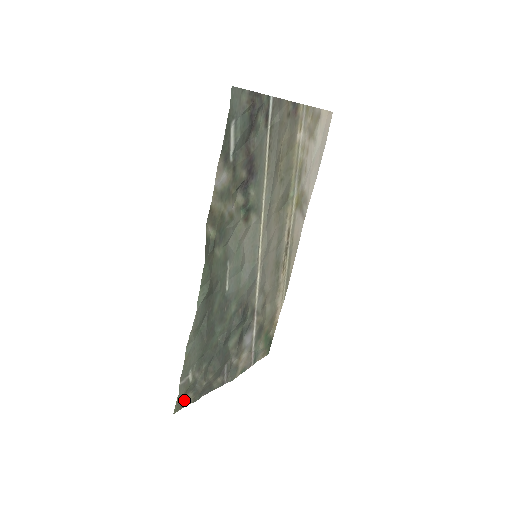
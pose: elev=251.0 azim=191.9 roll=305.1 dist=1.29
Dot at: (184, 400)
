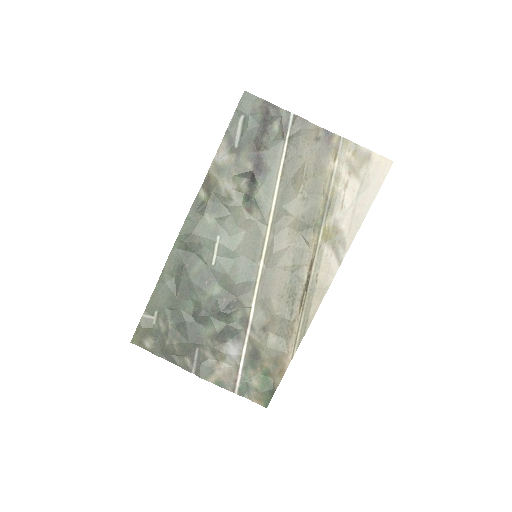
Dot at: (144, 339)
